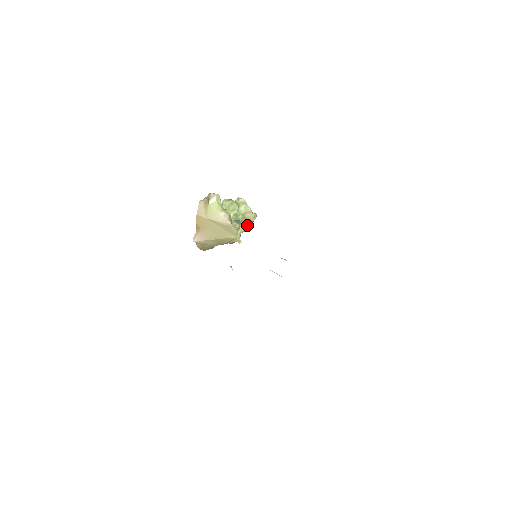
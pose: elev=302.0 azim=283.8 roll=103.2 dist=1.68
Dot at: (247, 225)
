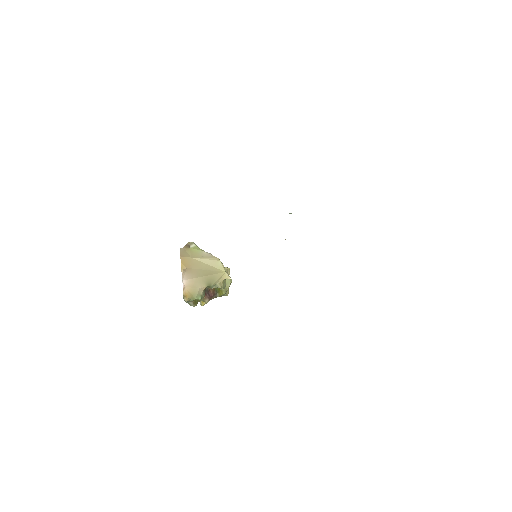
Dot at: (225, 289)
